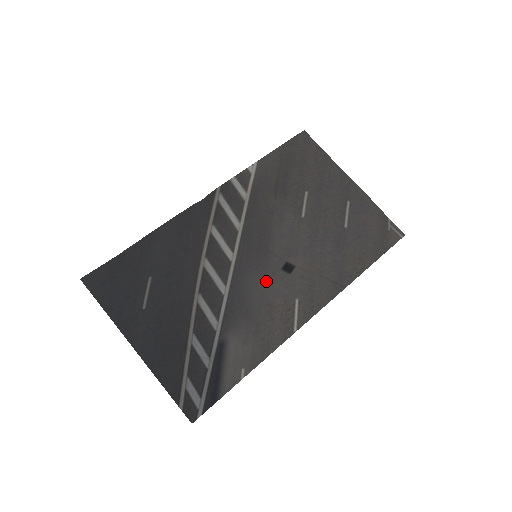
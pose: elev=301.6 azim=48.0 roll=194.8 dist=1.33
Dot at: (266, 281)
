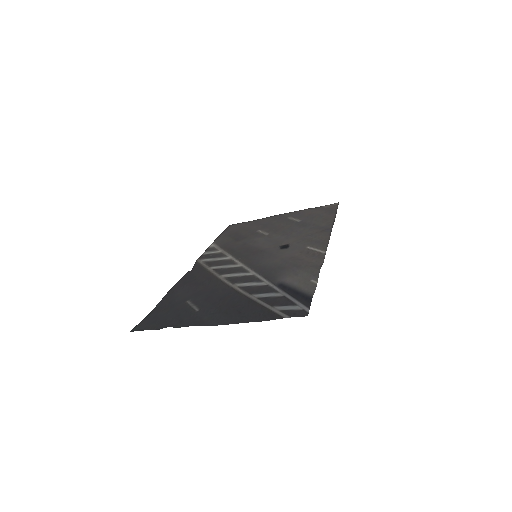
Dot at: (276, 256)
